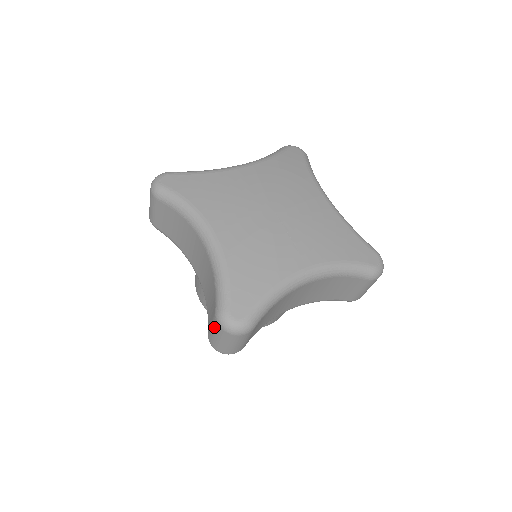
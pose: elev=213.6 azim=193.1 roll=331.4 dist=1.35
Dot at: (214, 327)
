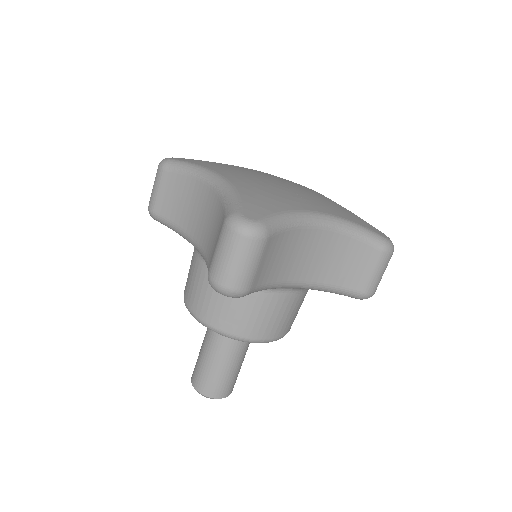
Dot at: (221, 240)
